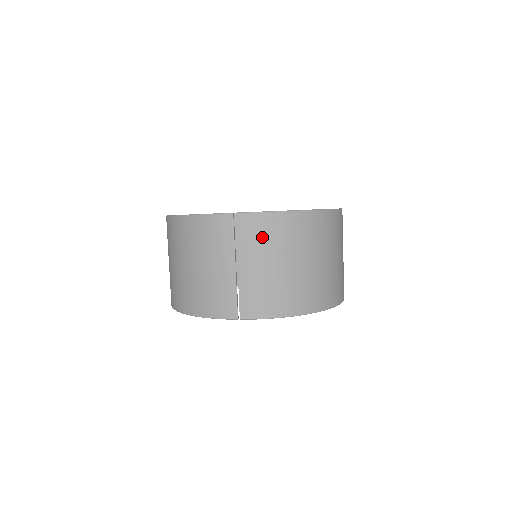
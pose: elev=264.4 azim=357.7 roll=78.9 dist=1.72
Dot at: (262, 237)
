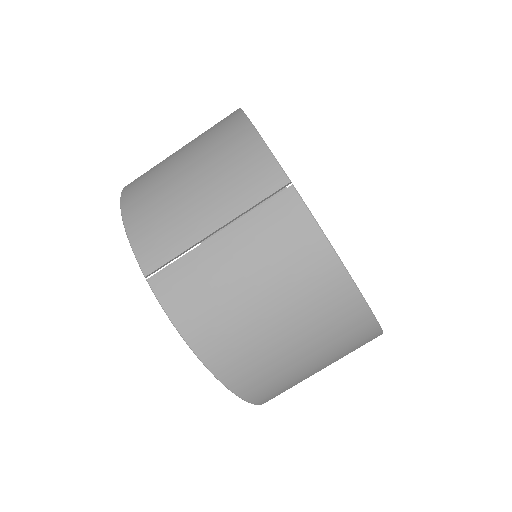
Dot at: (280, 243)
